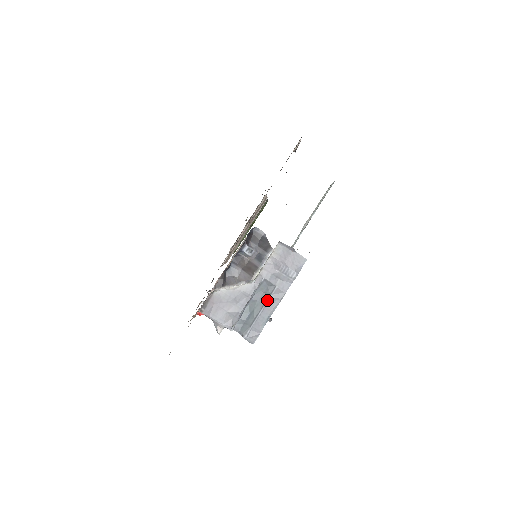
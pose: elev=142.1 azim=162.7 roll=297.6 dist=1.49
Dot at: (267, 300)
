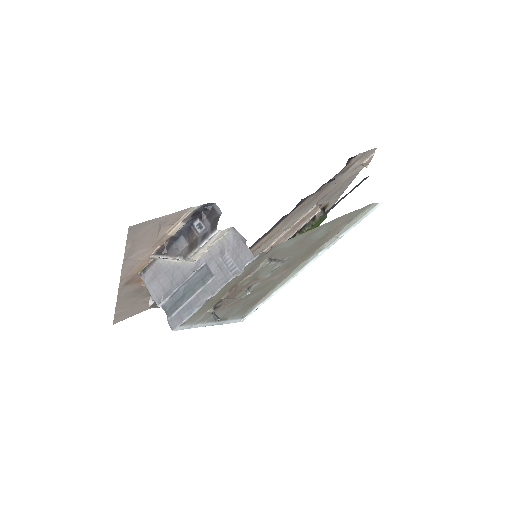
Dot at: (201, 288)
